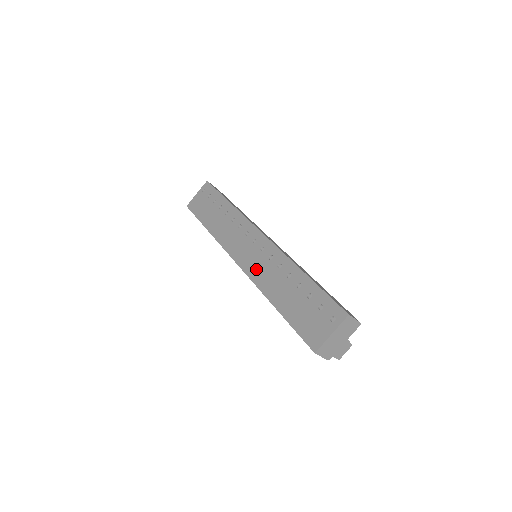
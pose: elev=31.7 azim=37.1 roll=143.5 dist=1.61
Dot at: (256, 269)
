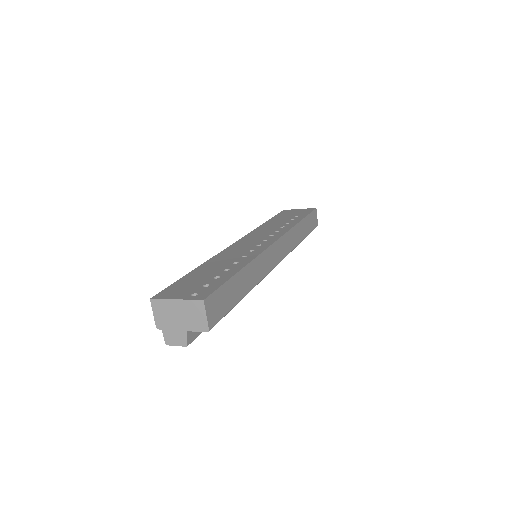
Dot at: (235, 249)
